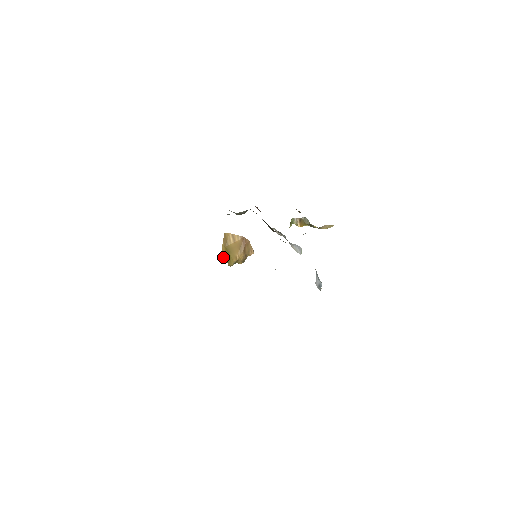
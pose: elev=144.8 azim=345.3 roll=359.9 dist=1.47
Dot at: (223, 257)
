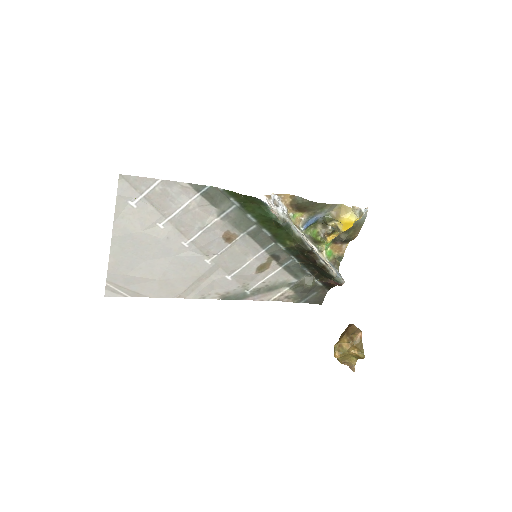
Dot at: (338, 360)
